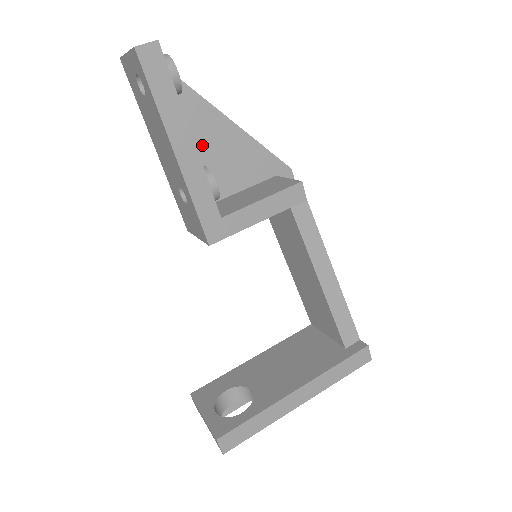
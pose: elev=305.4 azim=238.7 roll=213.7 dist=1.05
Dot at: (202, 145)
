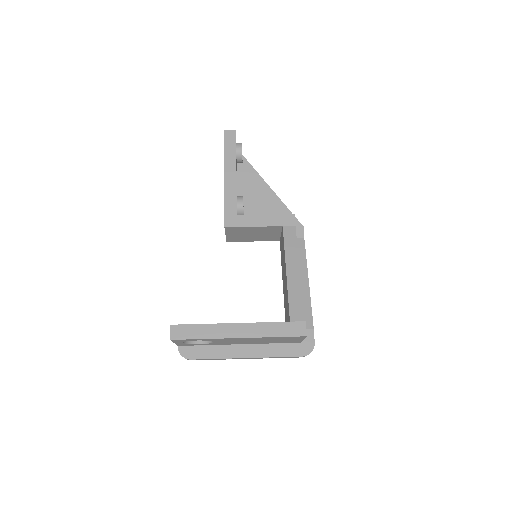
Dot at: (250, 196)
